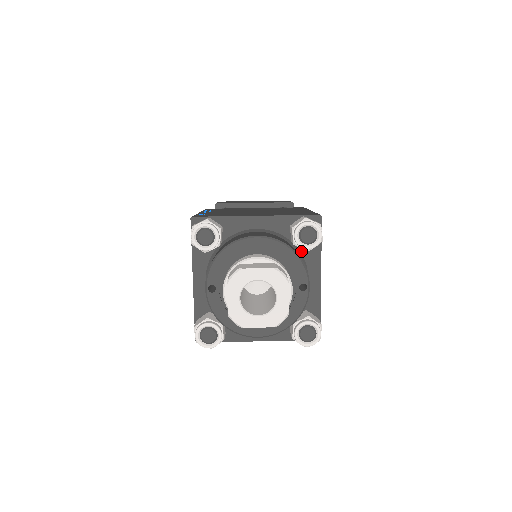
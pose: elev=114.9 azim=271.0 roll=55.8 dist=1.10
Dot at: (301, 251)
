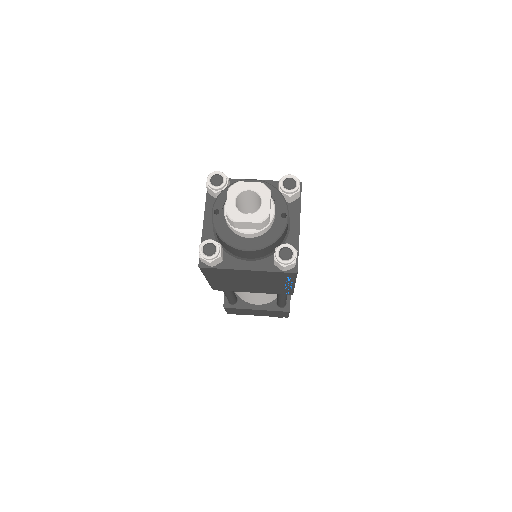
Dot at: occluded
